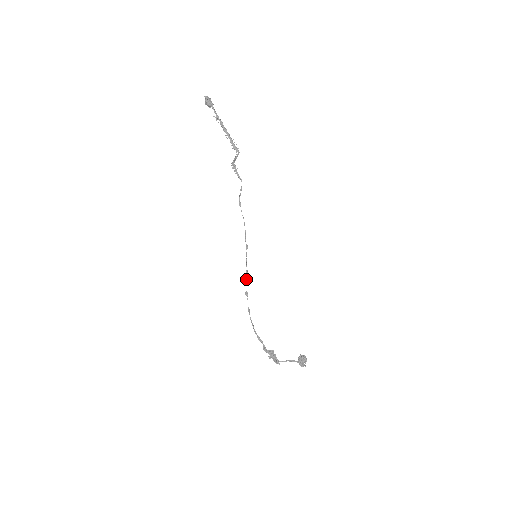
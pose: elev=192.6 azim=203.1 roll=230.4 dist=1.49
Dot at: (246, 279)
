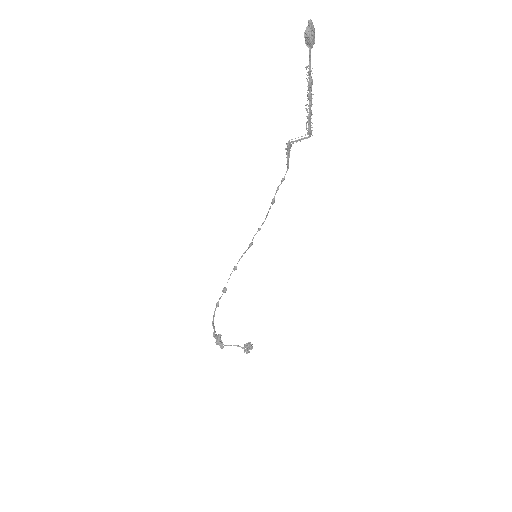
Dot at: (230, 275)
